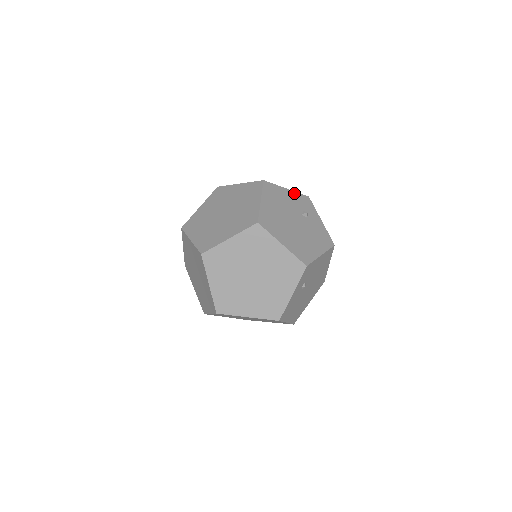
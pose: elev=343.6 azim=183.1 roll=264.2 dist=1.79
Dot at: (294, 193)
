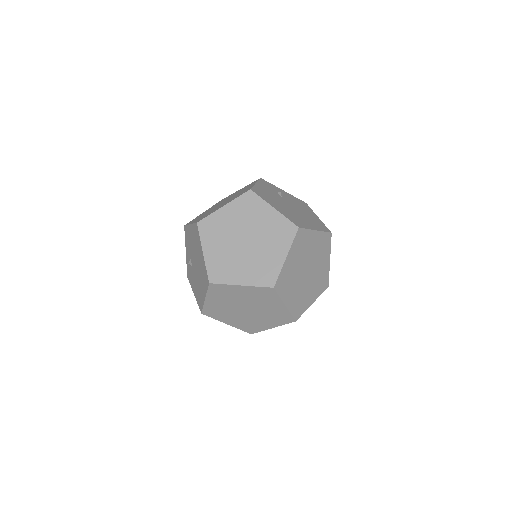
Dot at: (259, 183)
